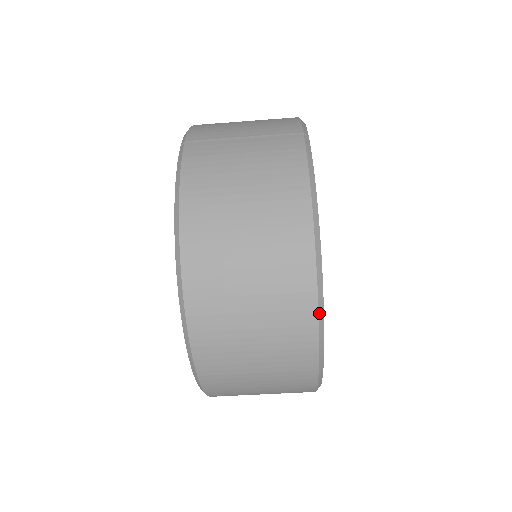
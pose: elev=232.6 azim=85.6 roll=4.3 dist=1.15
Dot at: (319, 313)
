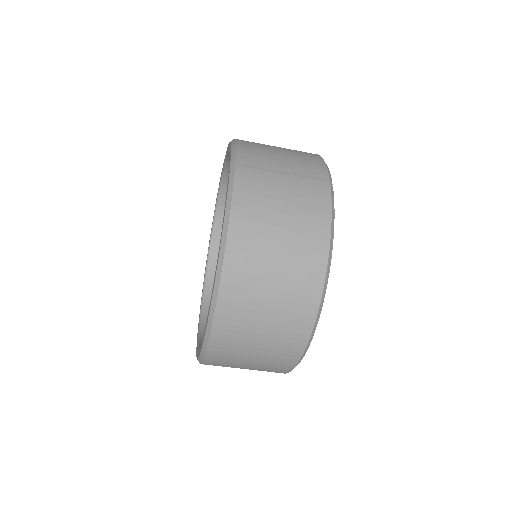
Dot at: (314, 326)
